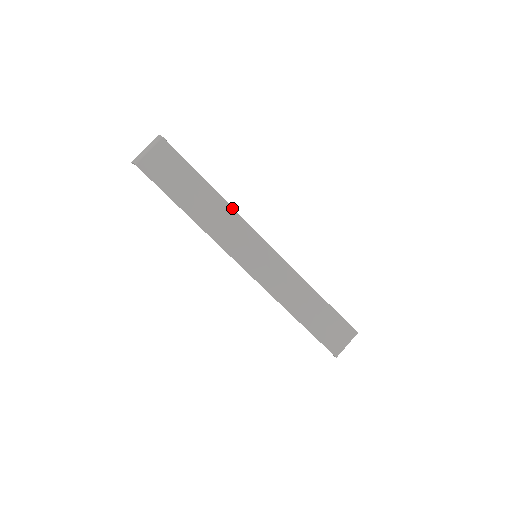
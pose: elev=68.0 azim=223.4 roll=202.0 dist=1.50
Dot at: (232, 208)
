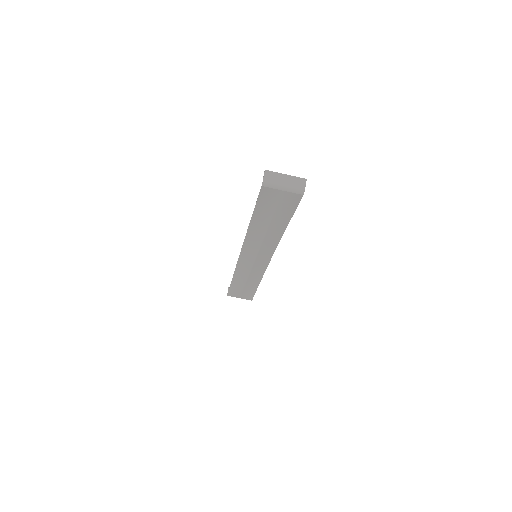
Dot at: occluded
